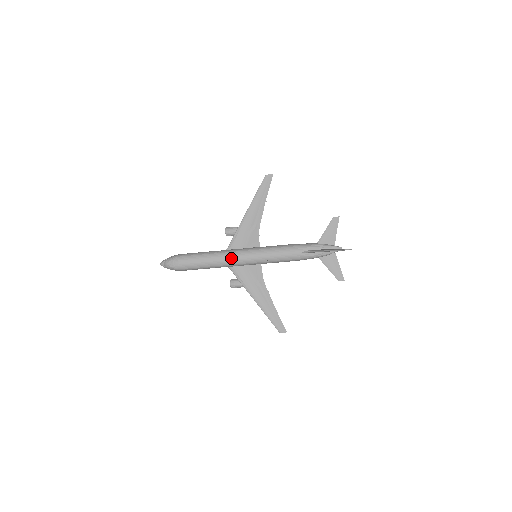
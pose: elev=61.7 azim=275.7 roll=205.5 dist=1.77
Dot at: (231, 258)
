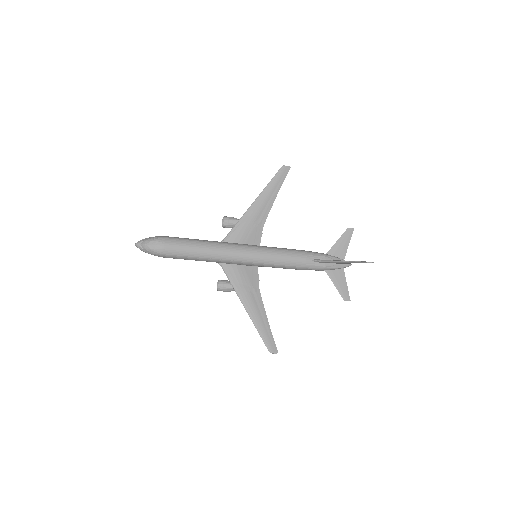
Dot at: (230, 252)
